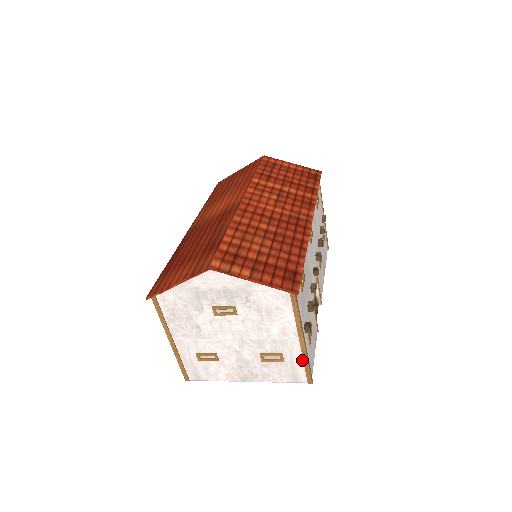
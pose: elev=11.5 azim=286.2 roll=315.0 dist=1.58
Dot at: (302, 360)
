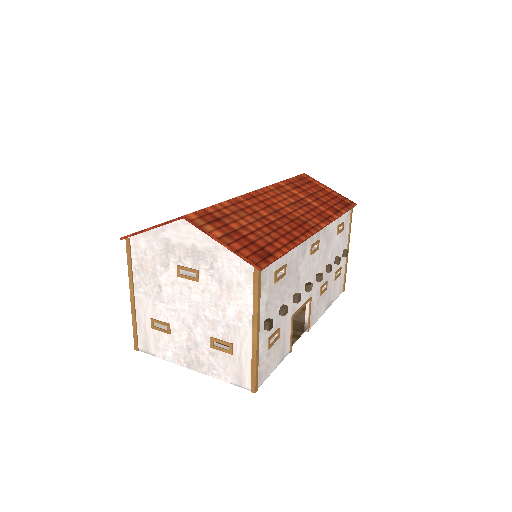
Dot at: (251, 358)
